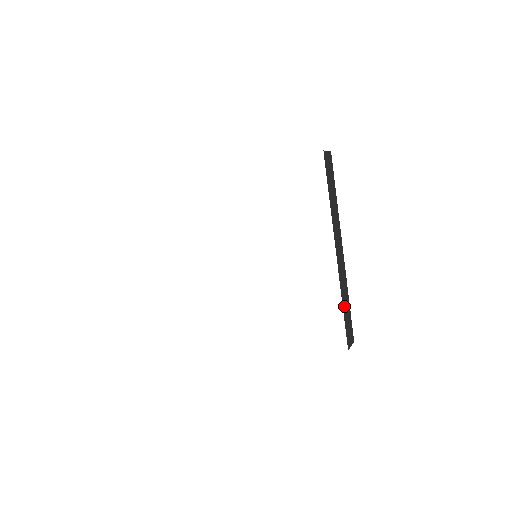
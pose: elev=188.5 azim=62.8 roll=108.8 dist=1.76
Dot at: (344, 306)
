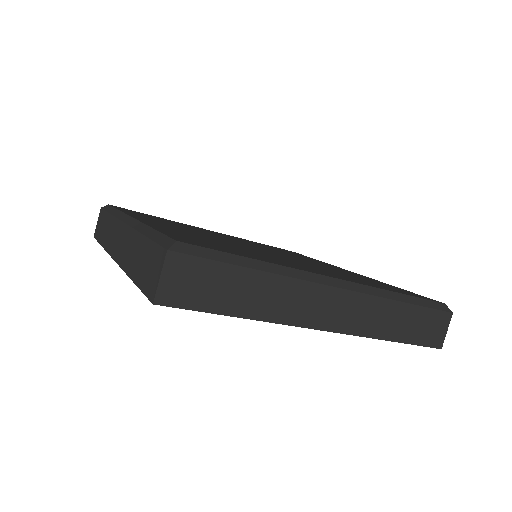
Dot at: (397, 333)
